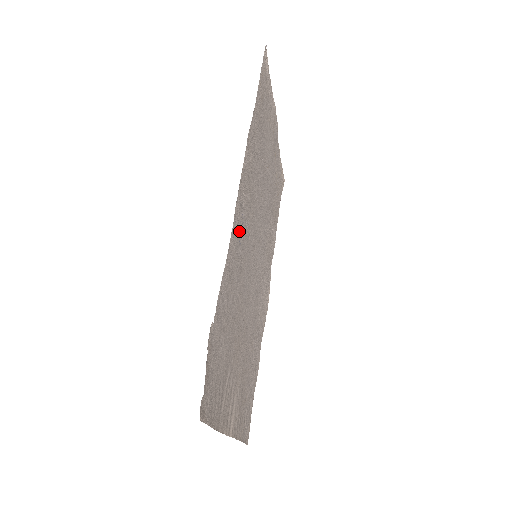
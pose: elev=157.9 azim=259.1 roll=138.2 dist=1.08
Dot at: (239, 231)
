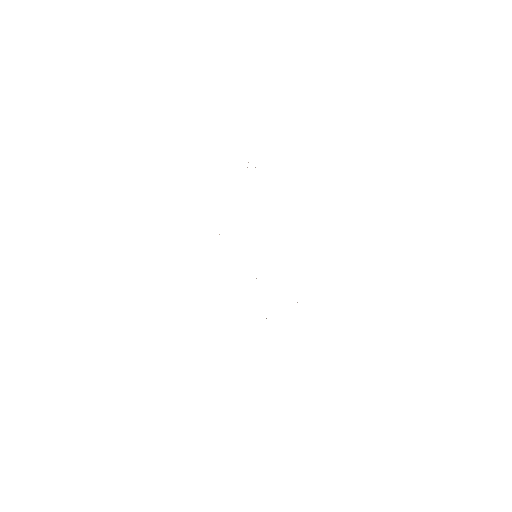
Dot at: occluded
